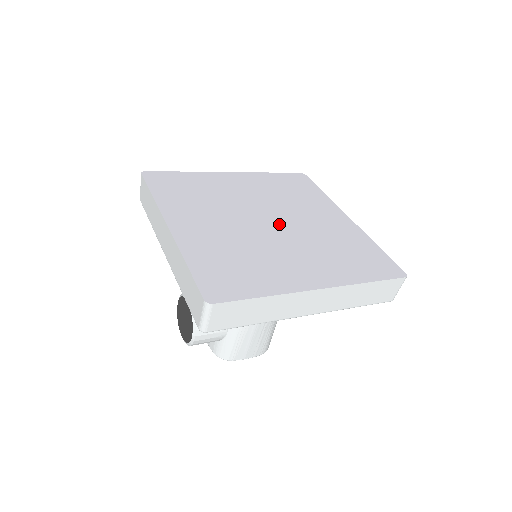
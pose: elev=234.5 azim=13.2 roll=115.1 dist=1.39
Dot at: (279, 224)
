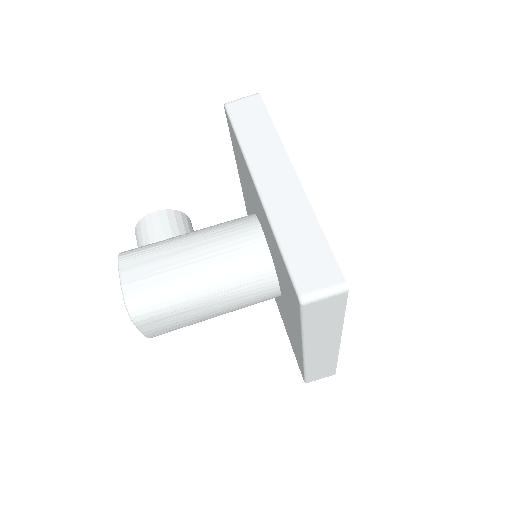
Dot at: occluded
